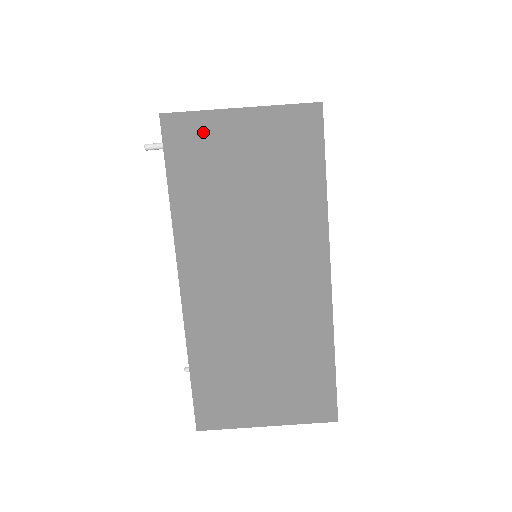
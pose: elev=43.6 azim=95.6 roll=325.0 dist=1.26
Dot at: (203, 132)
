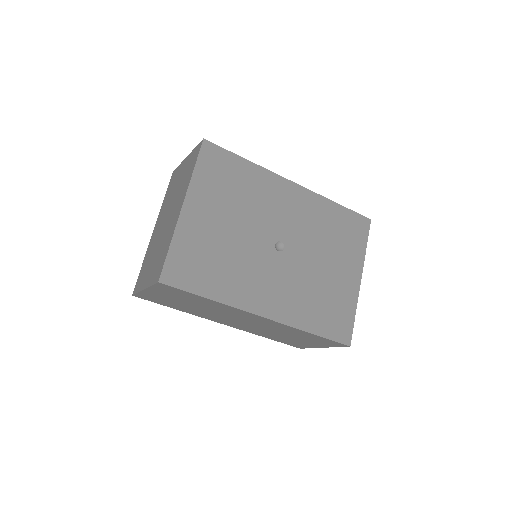
Dot at: (150, 296)
